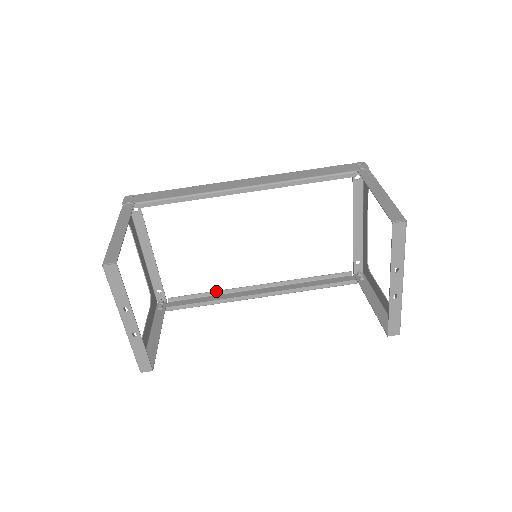
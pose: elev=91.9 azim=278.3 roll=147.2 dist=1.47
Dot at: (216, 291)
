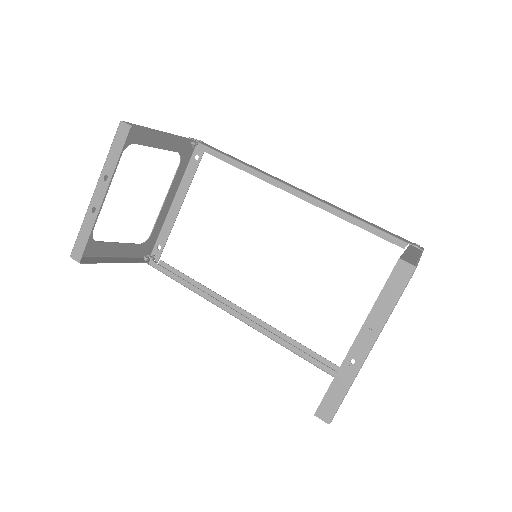
Dot at: (203, 285)
